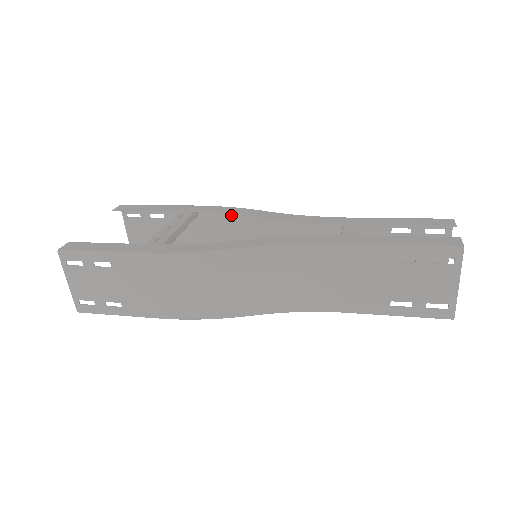
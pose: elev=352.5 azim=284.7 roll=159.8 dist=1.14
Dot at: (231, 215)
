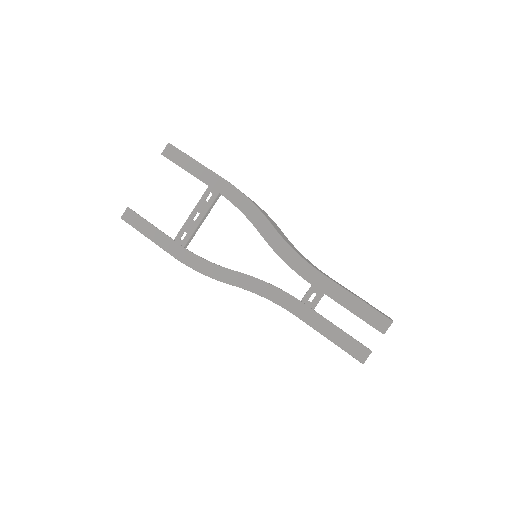
Dot at: occluded
